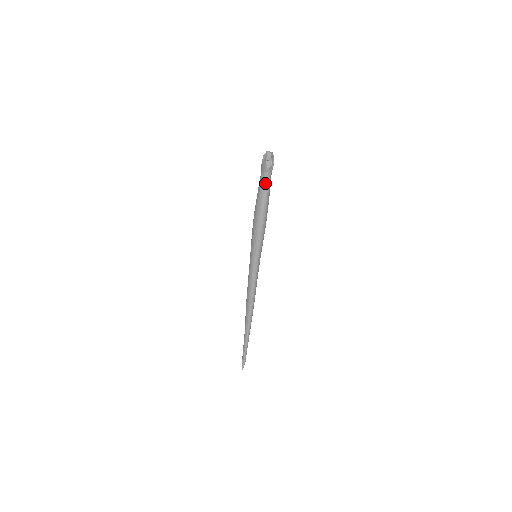
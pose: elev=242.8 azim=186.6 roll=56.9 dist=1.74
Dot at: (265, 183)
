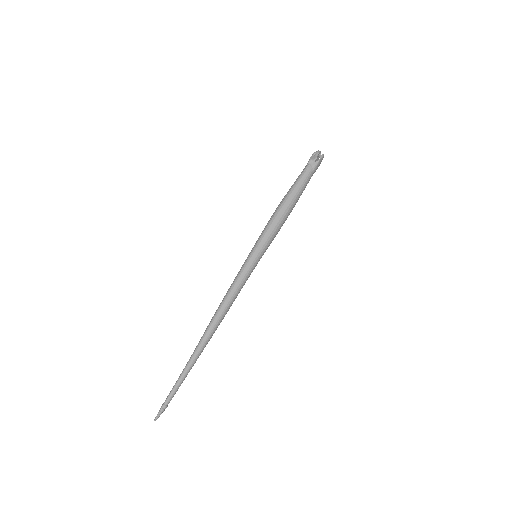
Dot at: (300, 174)
